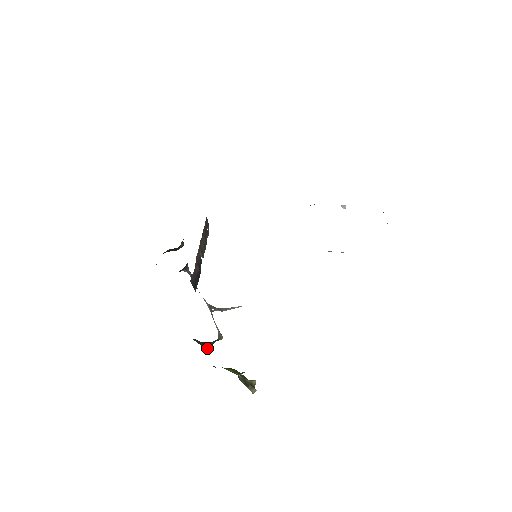
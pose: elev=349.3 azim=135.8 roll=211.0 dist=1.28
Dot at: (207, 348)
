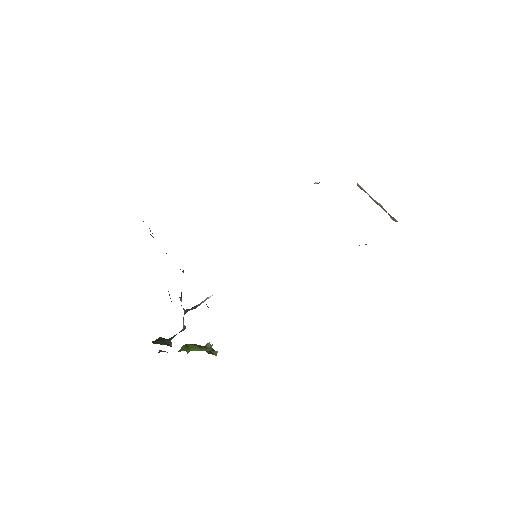
Dot at: (168, 343)
